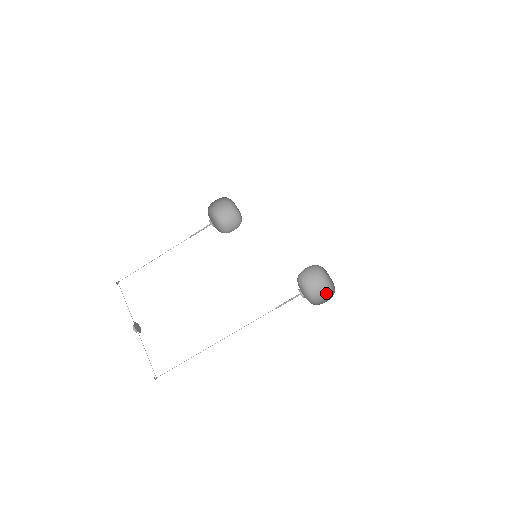
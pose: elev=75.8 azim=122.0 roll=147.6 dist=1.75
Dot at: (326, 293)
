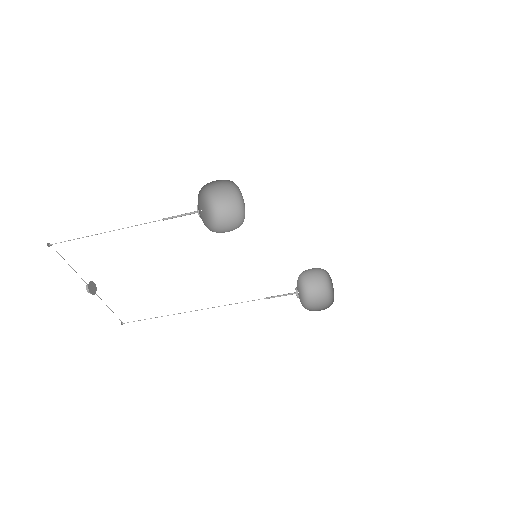
Dot at: (320, 281)
